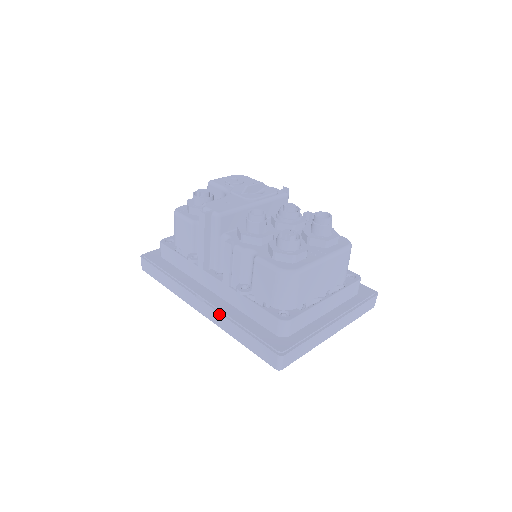
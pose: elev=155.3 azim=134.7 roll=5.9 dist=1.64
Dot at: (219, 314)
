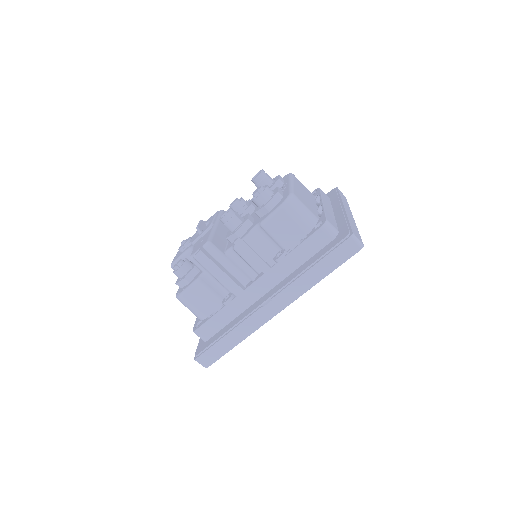
Dot at: (290, 286)
